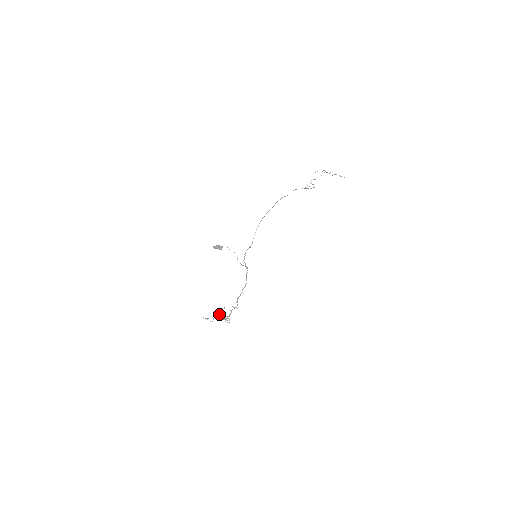
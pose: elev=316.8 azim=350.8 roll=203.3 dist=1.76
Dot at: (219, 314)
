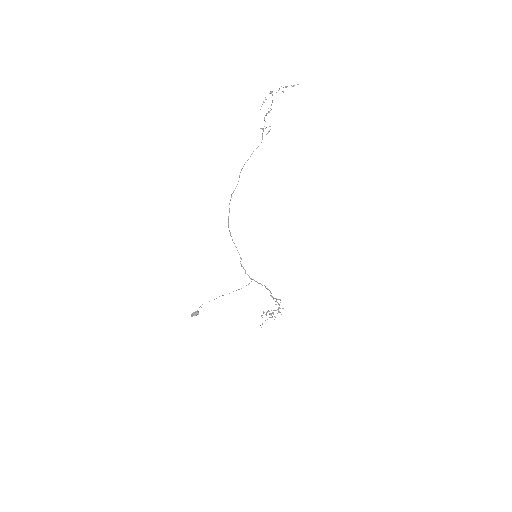
Dot at: occluded
